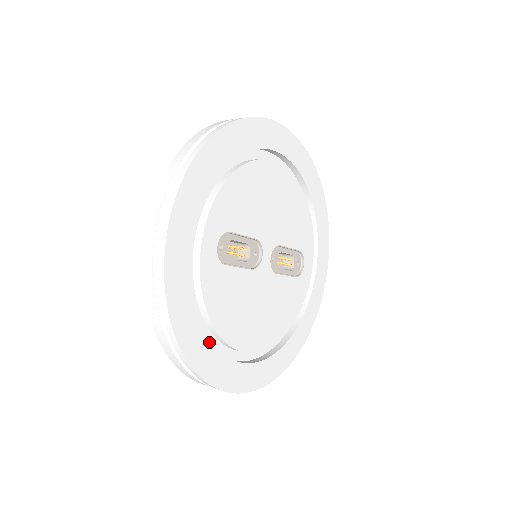
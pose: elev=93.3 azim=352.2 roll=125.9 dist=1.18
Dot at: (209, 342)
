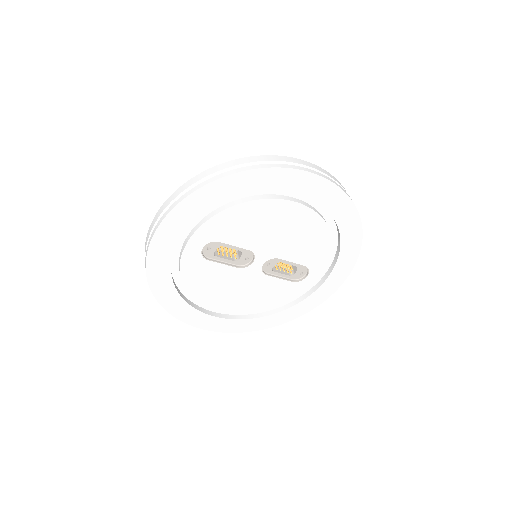
Dot at: (180, 297)
